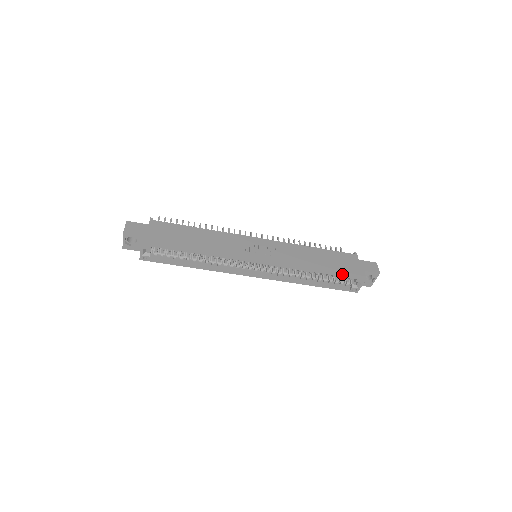
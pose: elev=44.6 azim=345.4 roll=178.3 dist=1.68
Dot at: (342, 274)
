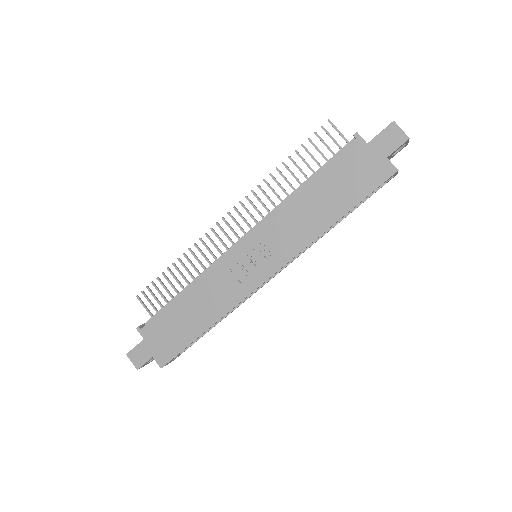
Dot at: (364, 197)
